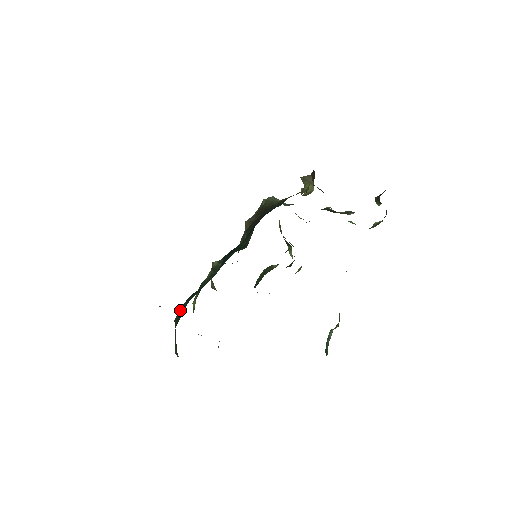
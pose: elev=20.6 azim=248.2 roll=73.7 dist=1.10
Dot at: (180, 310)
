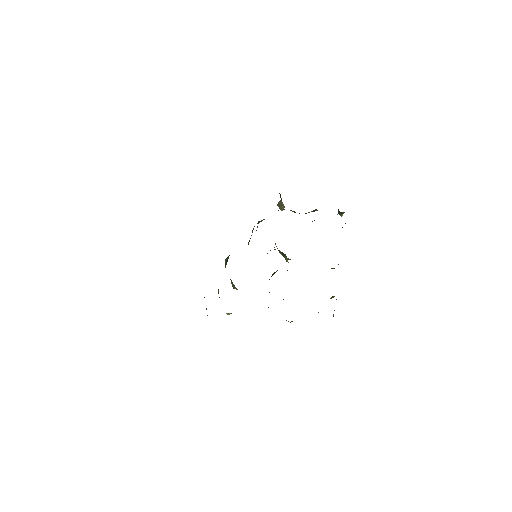
Dot at: occluded
